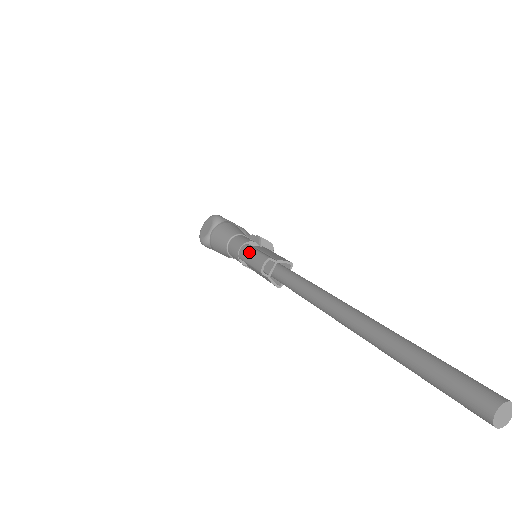
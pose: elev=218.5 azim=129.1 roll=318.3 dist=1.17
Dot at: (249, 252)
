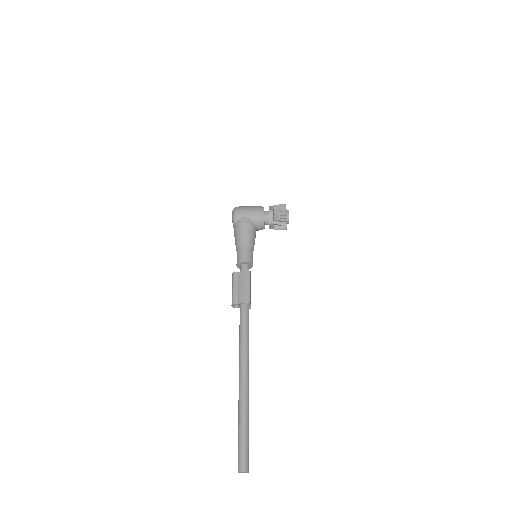
Dot at: (232, 285)
